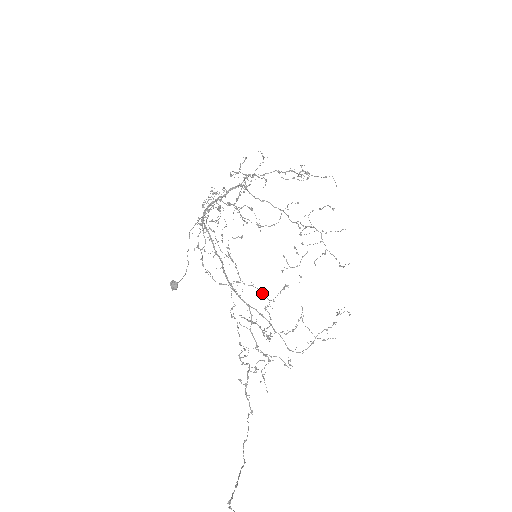
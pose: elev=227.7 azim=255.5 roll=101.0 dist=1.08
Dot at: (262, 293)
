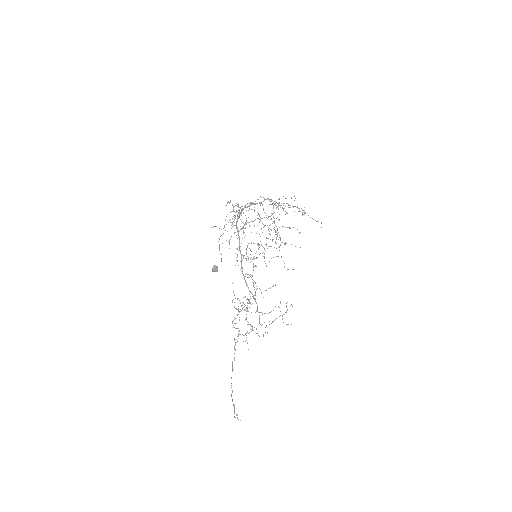
Dot at: occluded
